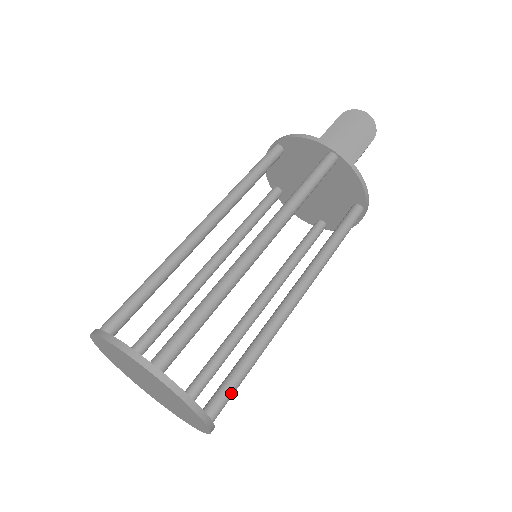
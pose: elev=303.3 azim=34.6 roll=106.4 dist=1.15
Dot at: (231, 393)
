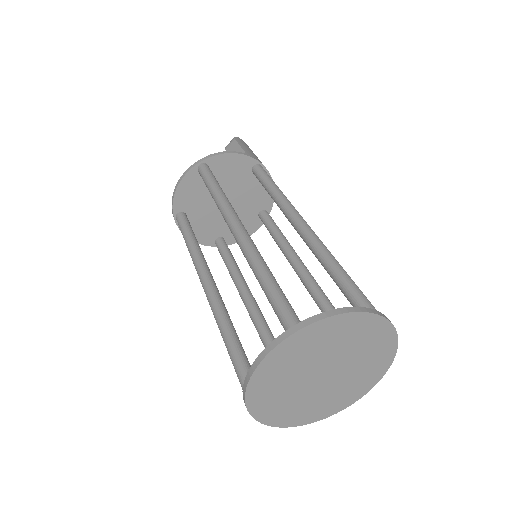
Dot at: occluded
